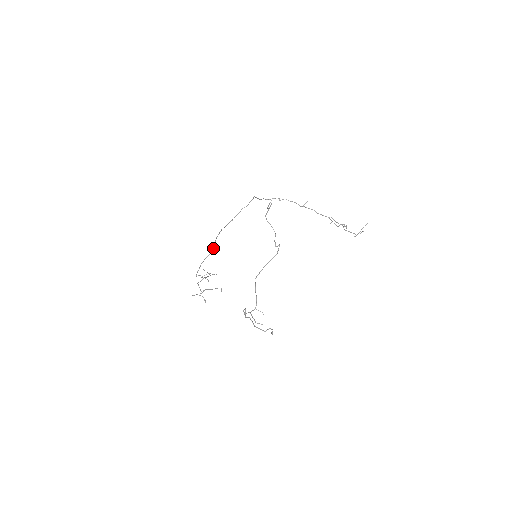
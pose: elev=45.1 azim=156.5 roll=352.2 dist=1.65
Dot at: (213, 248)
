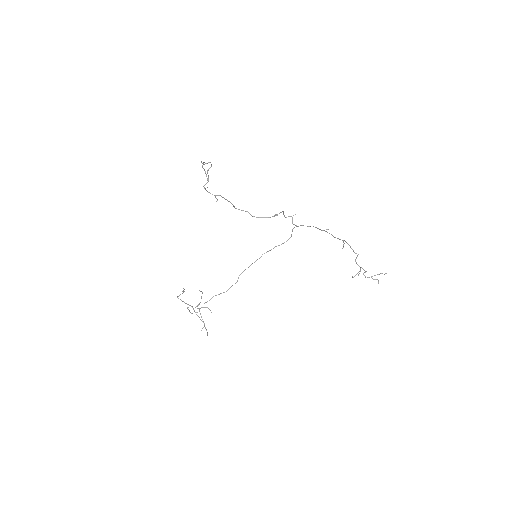
Dot at: (230, 287)
